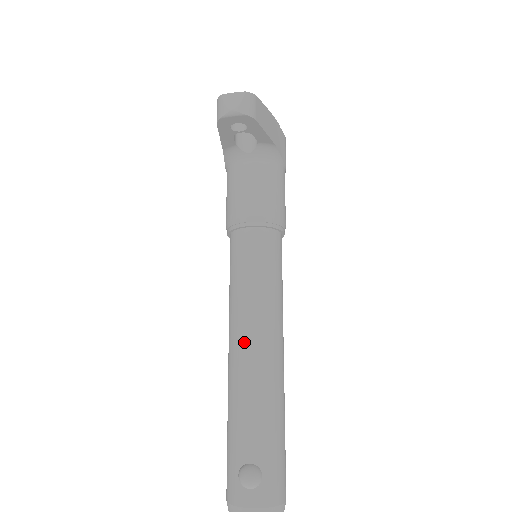
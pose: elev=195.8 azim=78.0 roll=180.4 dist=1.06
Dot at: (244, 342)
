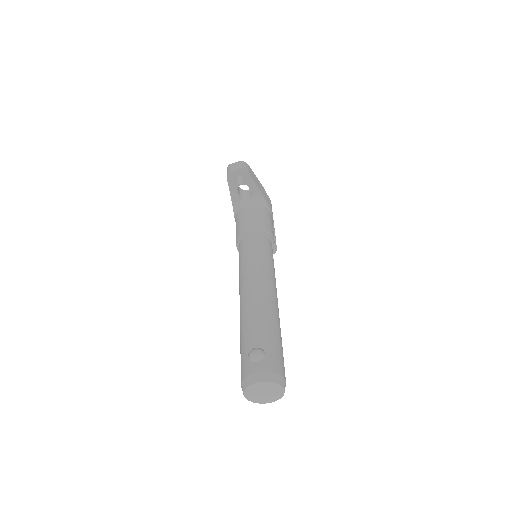
Dot at: (249, 287)
